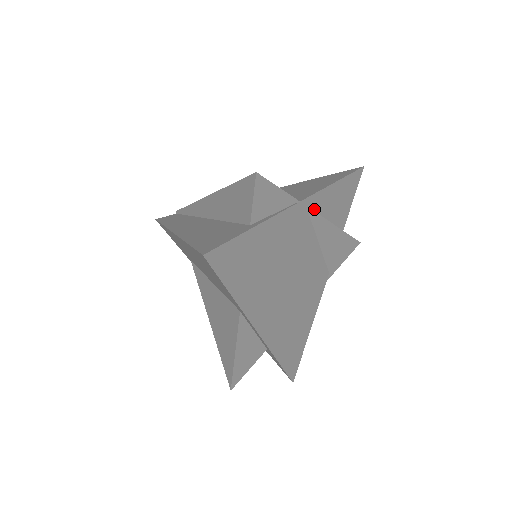
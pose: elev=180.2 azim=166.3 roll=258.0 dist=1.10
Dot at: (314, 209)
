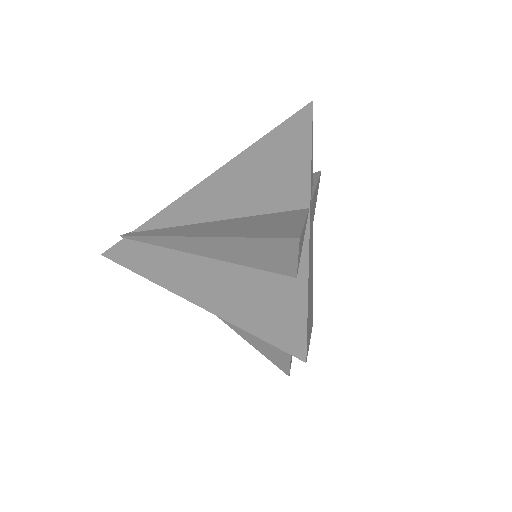
Dot at: (311, 196)
